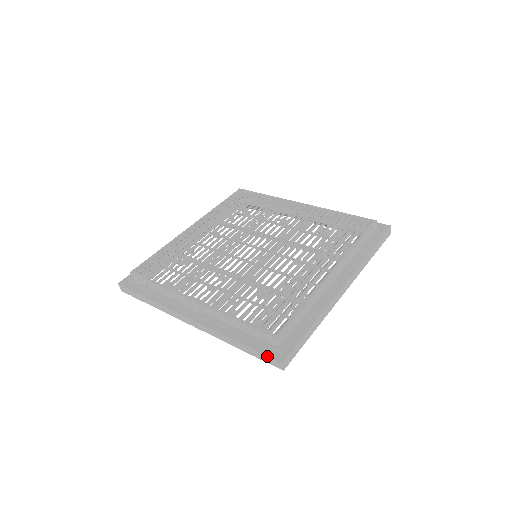
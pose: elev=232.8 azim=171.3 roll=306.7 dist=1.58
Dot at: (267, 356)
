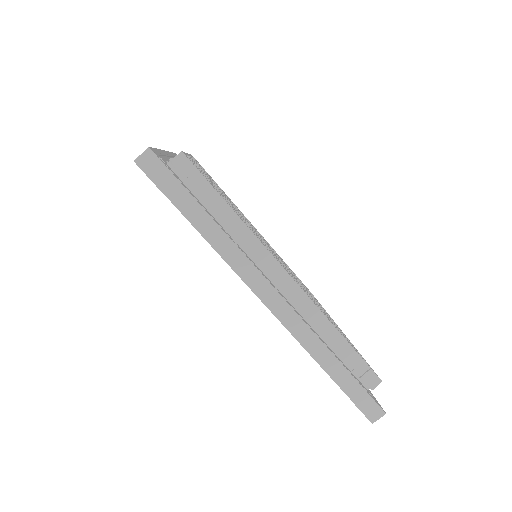
Dot at: occluded
